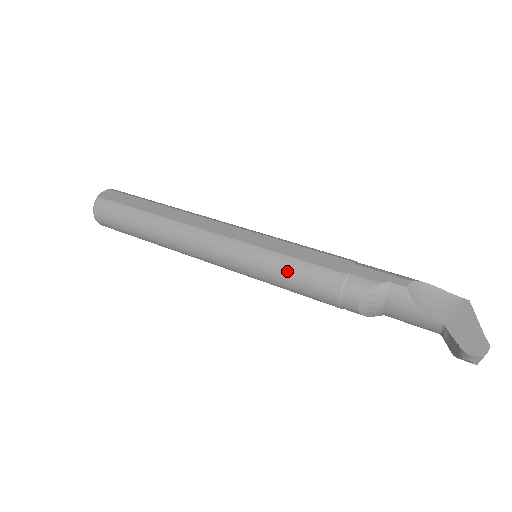
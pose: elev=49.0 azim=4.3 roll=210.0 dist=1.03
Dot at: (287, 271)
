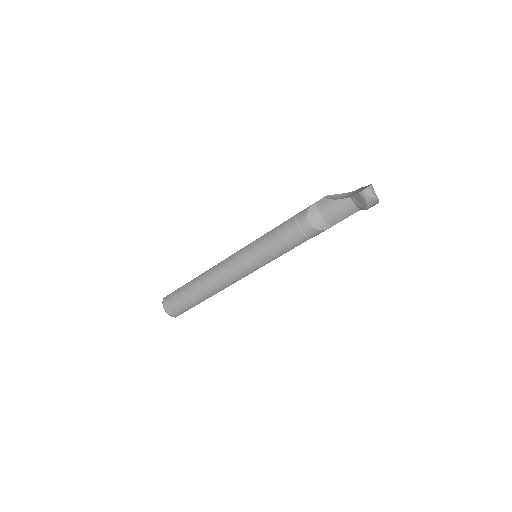
Dot at: (268, 238)
